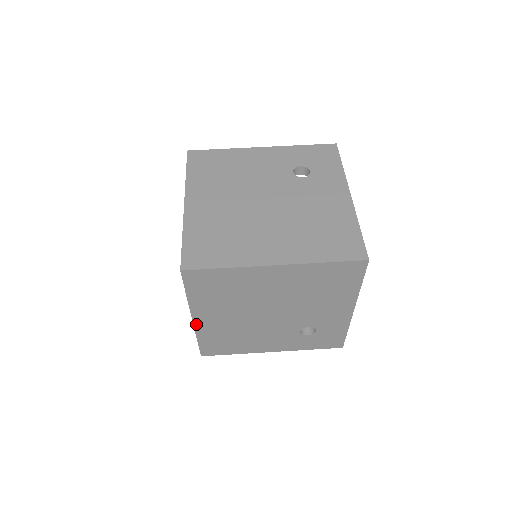
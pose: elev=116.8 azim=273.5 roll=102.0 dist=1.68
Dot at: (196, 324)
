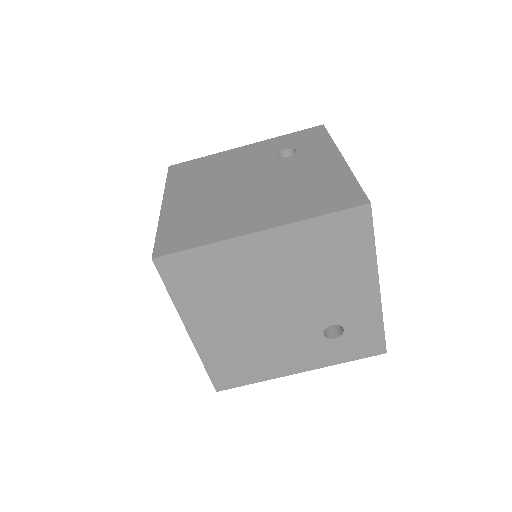
Dot at: (195, 340)
